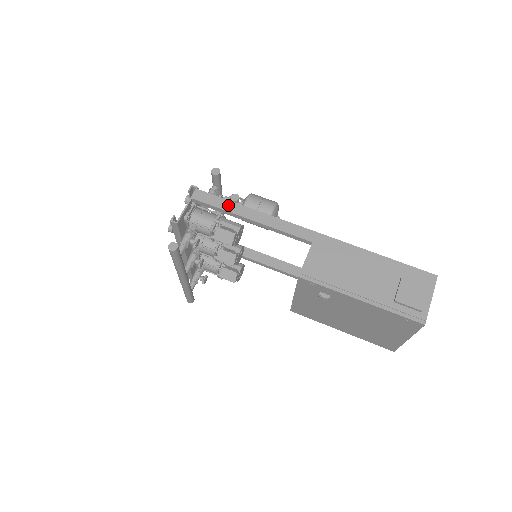
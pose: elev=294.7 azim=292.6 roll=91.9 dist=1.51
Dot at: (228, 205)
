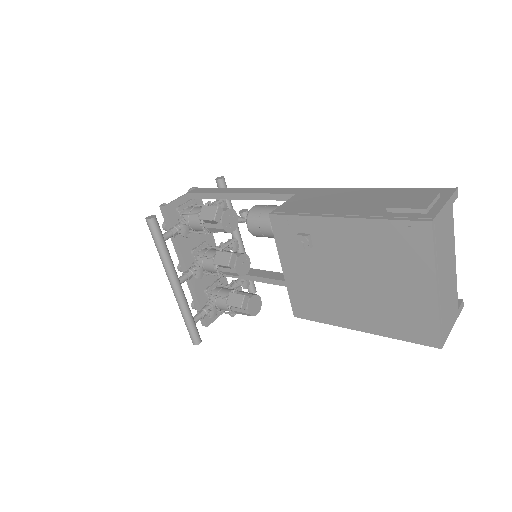
Dot at: (219, 190)
